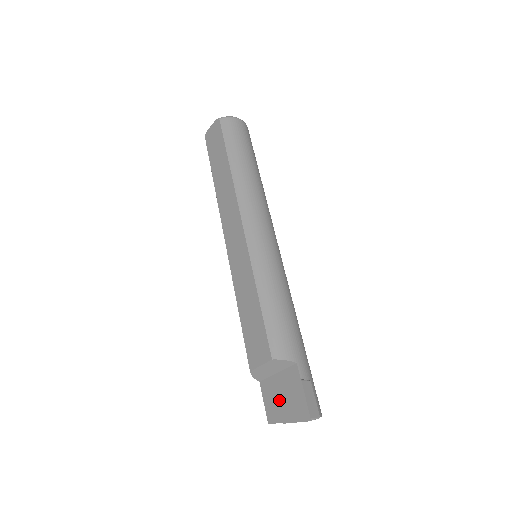
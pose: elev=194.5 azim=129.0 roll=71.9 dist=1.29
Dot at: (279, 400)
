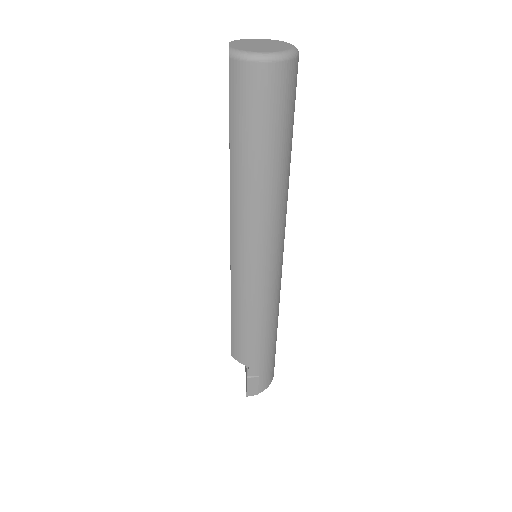
Dot at: occluded
